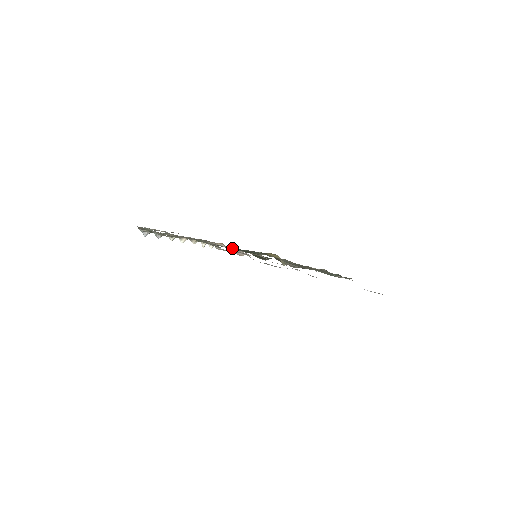
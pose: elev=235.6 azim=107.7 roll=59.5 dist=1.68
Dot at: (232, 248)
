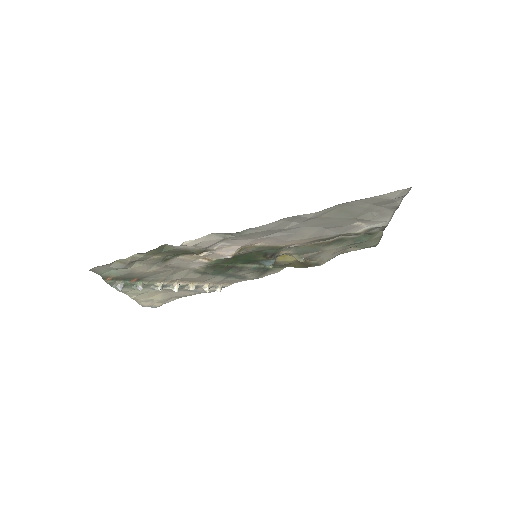
Dot at: (224, 260)
